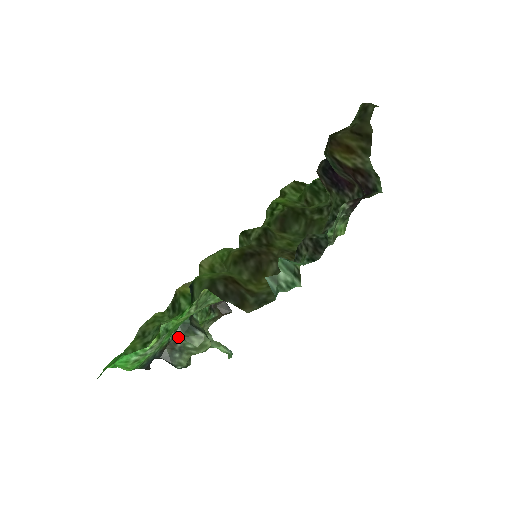
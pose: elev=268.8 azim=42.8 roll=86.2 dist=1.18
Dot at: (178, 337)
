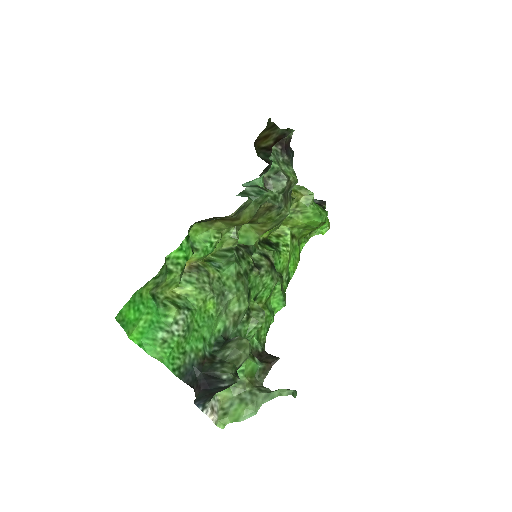
Dot at: (215, 352)
